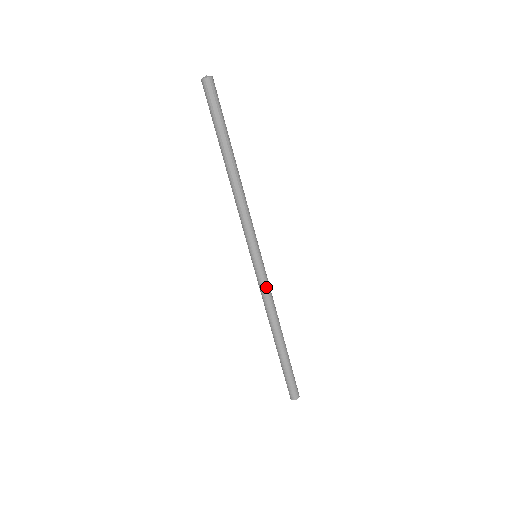
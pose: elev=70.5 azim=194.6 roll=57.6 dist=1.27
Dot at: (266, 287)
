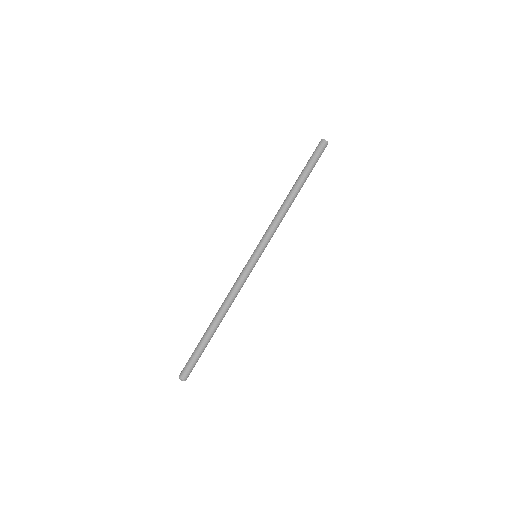
Dot at: (243, 279)
